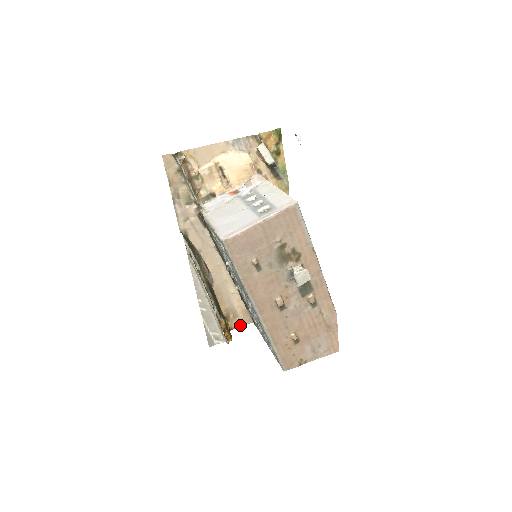
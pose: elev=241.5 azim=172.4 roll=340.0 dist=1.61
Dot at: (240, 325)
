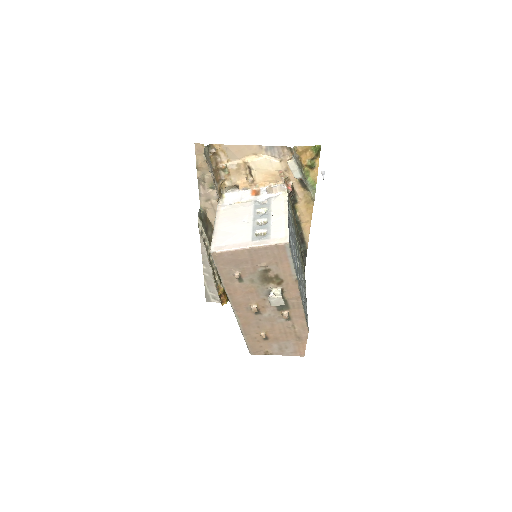
Dot at: occluded
